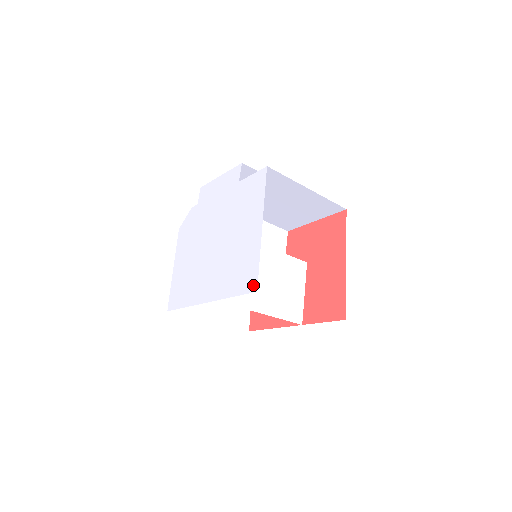
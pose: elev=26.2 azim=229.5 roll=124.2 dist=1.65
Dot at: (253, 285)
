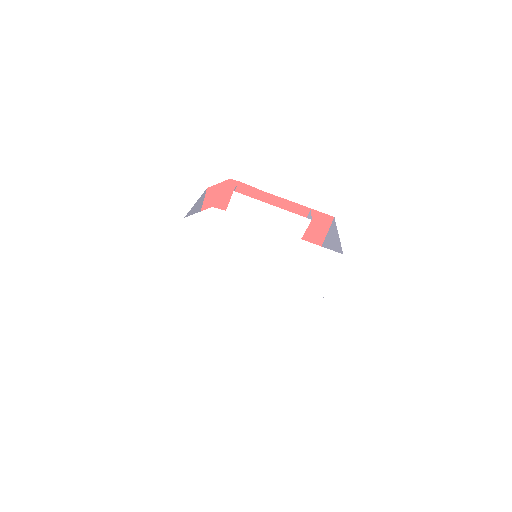
Dot at: (295, 348)
